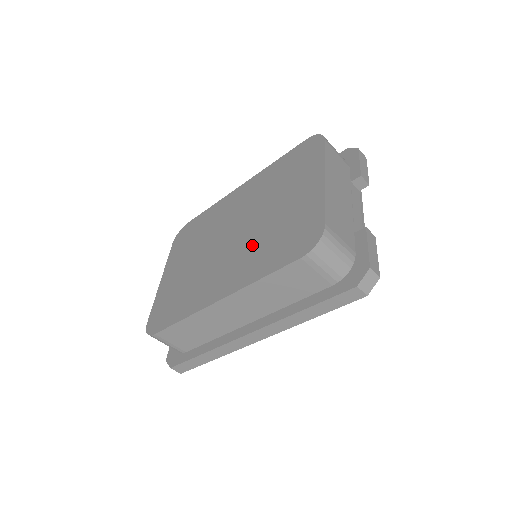
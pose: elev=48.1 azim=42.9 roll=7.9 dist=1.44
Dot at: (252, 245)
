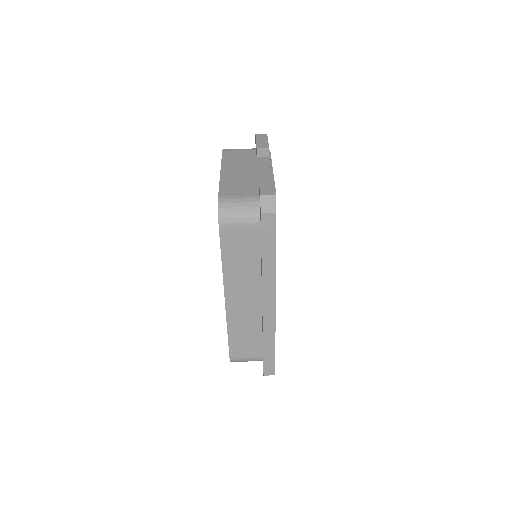
Dot at: occluded
